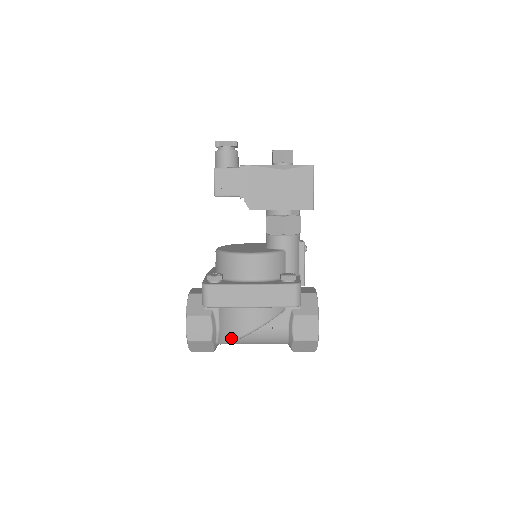
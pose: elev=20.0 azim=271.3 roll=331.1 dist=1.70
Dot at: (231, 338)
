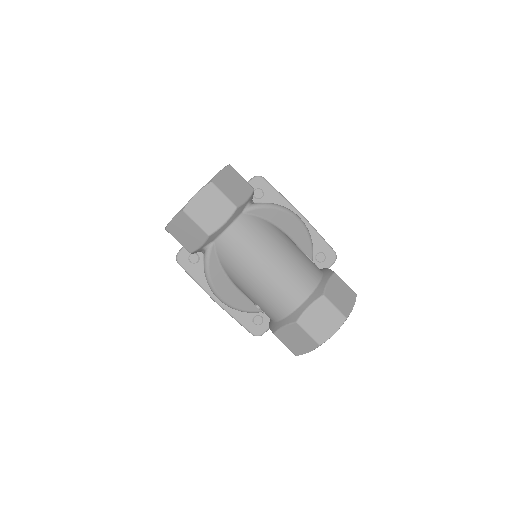
Dot at: (279, 205)
